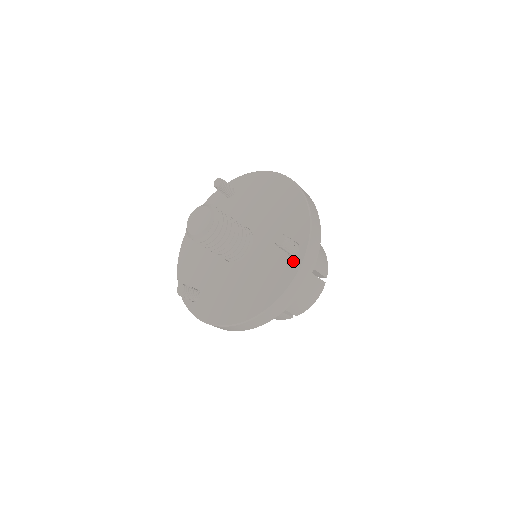
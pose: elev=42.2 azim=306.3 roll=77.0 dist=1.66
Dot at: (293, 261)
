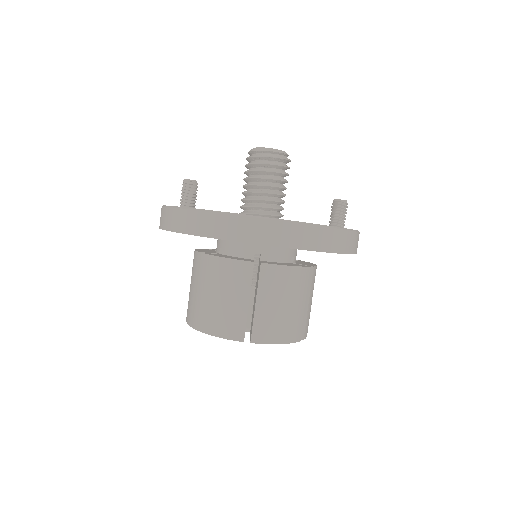
Dot at: occluded
